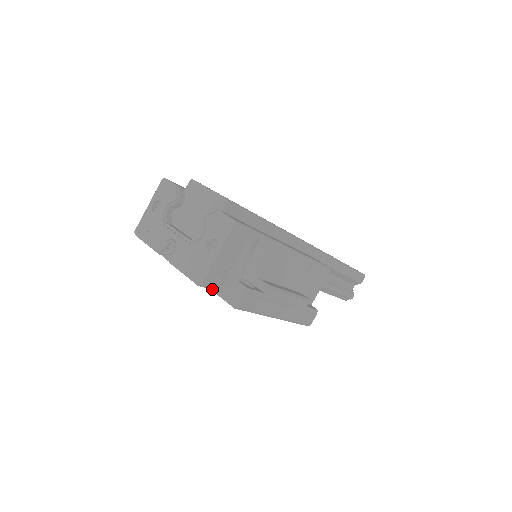
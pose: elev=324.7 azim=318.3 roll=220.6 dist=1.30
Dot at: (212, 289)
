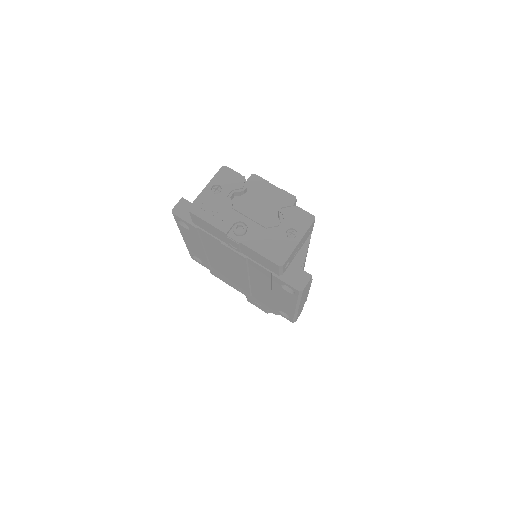
Dot at: (279, 272)
